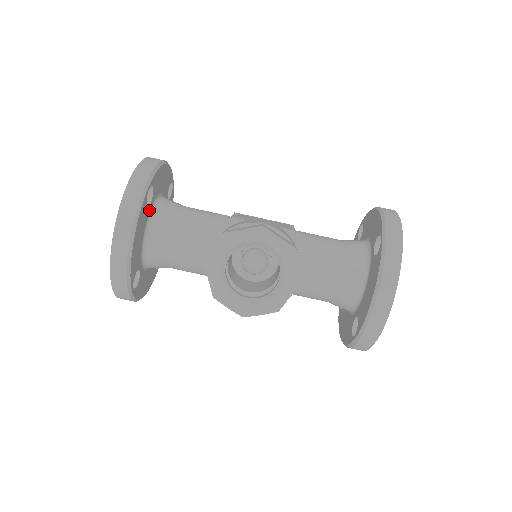
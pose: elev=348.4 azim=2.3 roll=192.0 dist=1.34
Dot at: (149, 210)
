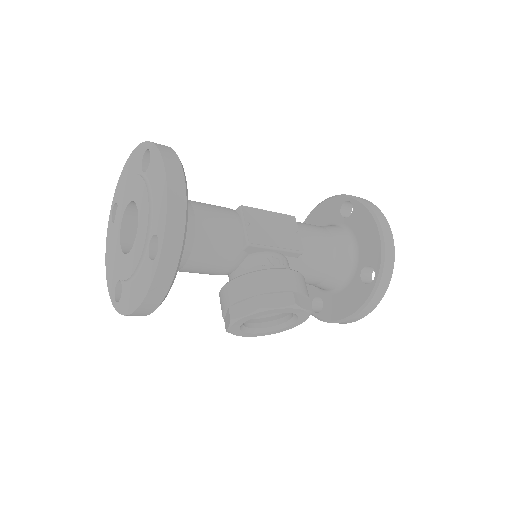
Dot at: occluded
